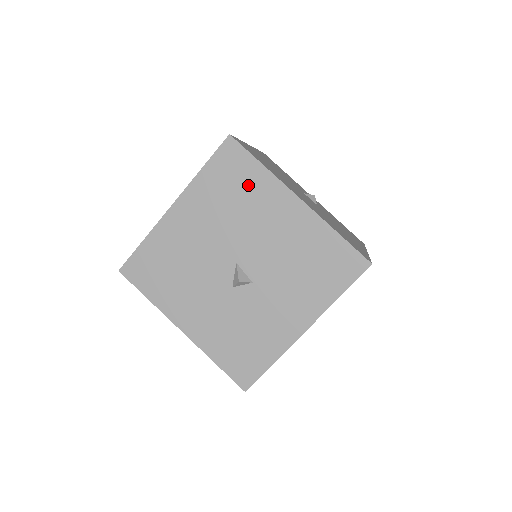
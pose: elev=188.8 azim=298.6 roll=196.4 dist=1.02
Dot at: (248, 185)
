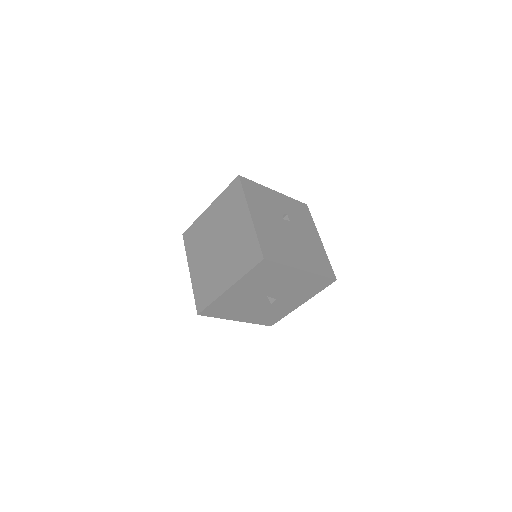
Dot at: (275, 273)
